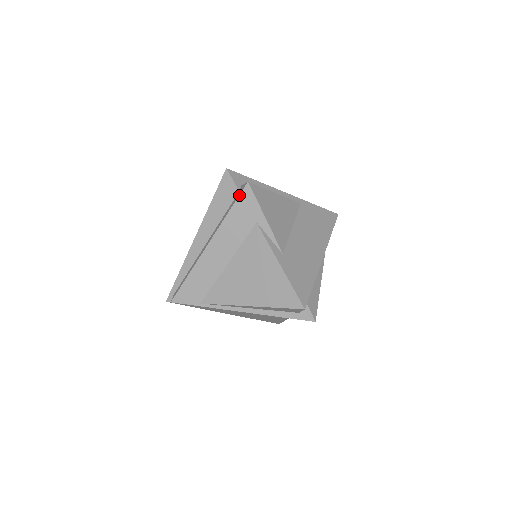
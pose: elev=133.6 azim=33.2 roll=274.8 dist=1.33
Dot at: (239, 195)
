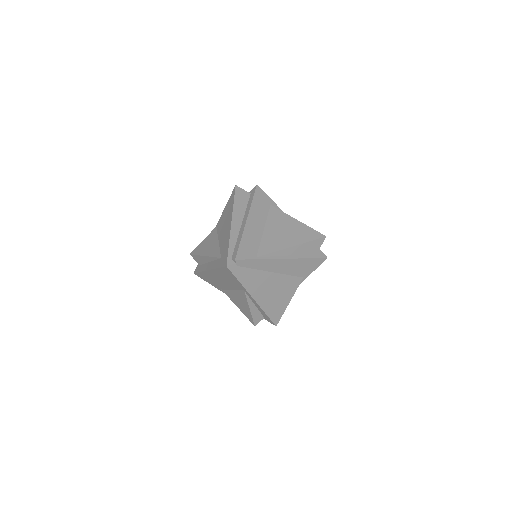
Dot at: (255, 191)
